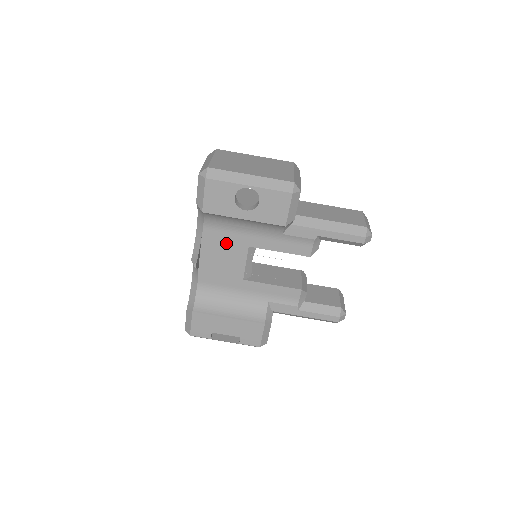
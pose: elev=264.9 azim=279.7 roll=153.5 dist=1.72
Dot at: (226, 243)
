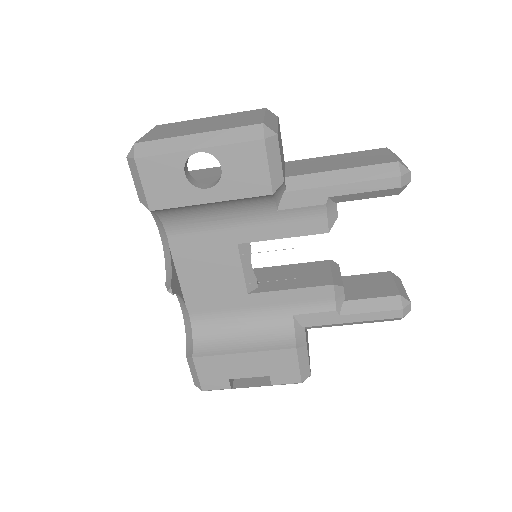
Dot at: (205, 248)
